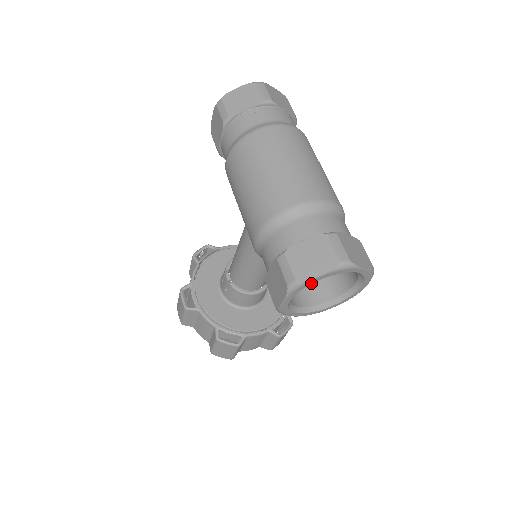
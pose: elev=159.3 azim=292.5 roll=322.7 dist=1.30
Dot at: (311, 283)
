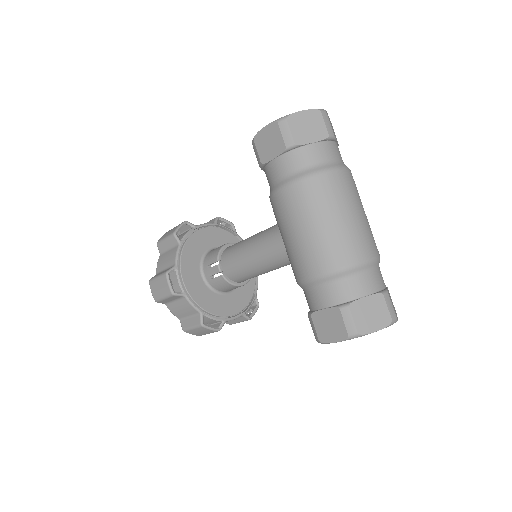
Dot at: (366, 334)
